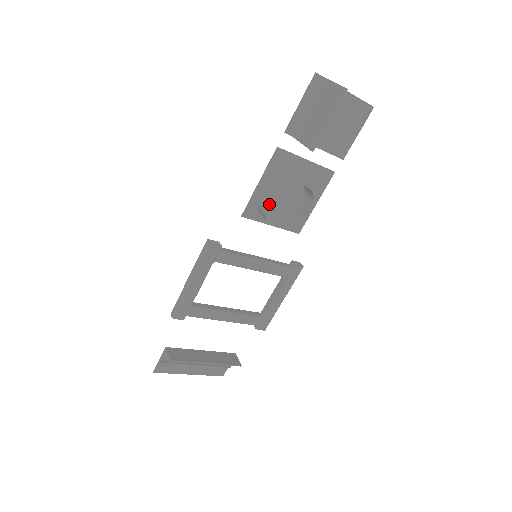
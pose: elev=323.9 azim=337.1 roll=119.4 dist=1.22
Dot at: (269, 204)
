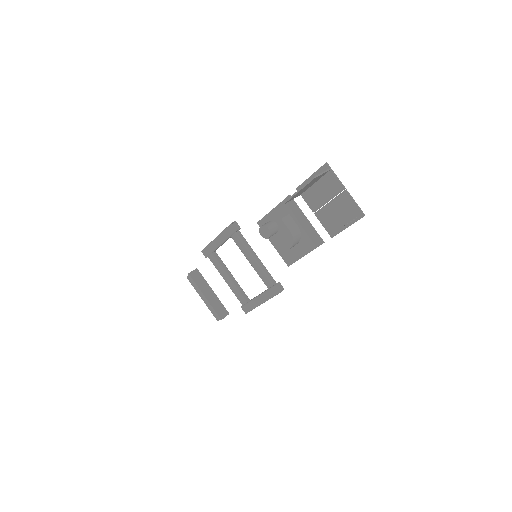
Dot at: (266, 224)
